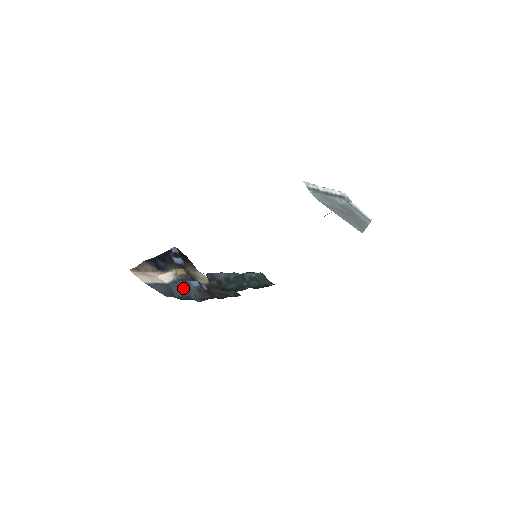
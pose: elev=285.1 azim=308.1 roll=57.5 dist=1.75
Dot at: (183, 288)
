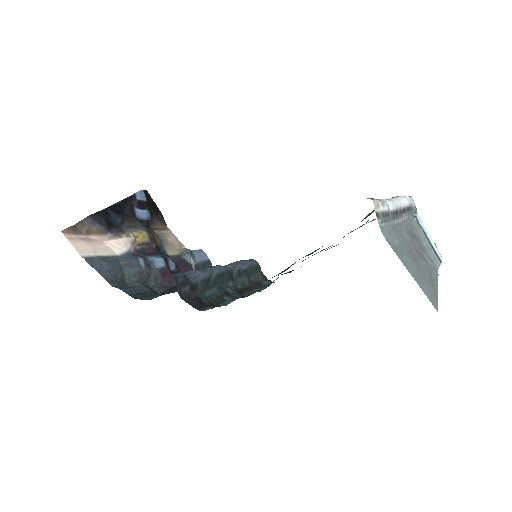
Dot at: (140, 270)
